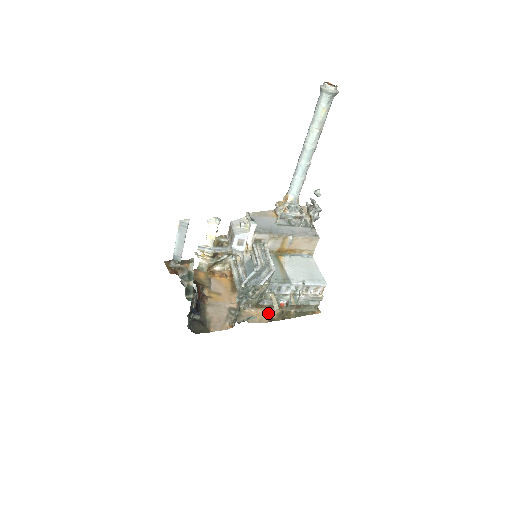
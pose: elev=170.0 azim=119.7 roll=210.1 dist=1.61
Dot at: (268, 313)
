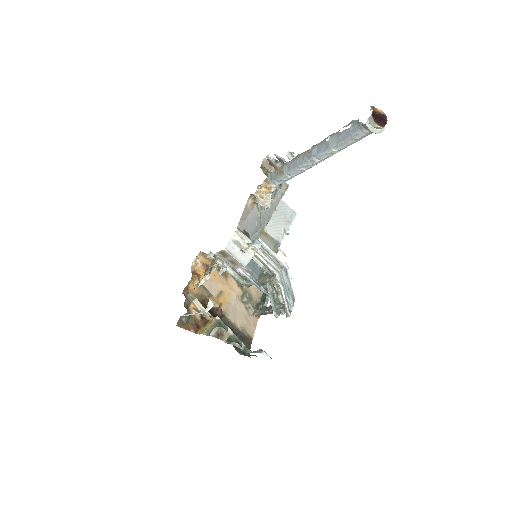
Dot at: occluded
